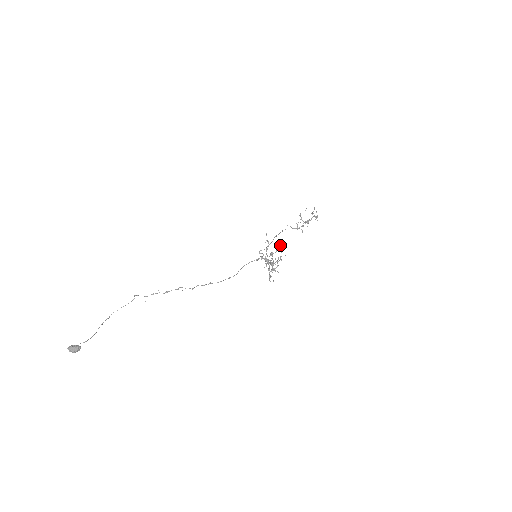
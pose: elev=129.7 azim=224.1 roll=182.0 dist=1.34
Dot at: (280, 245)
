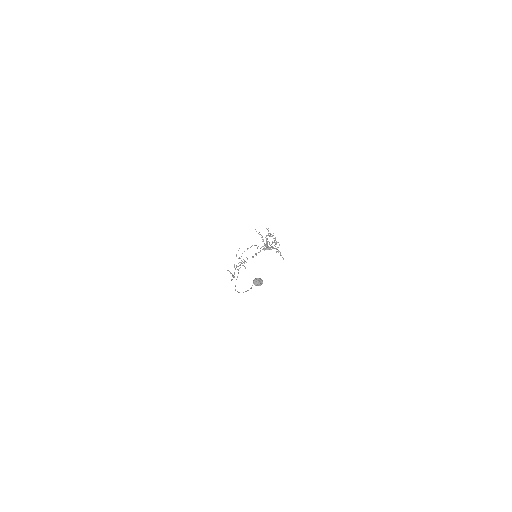
Dot at: occluded
